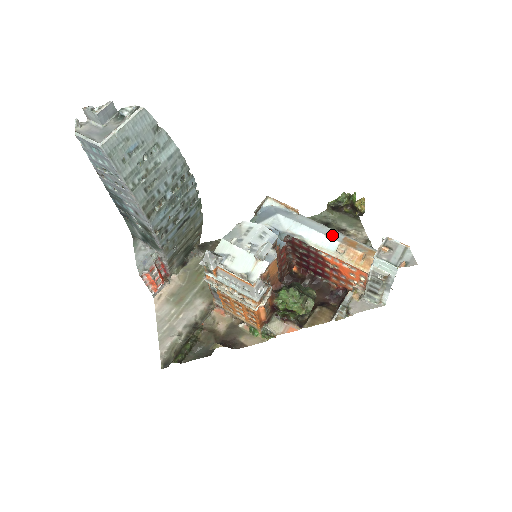
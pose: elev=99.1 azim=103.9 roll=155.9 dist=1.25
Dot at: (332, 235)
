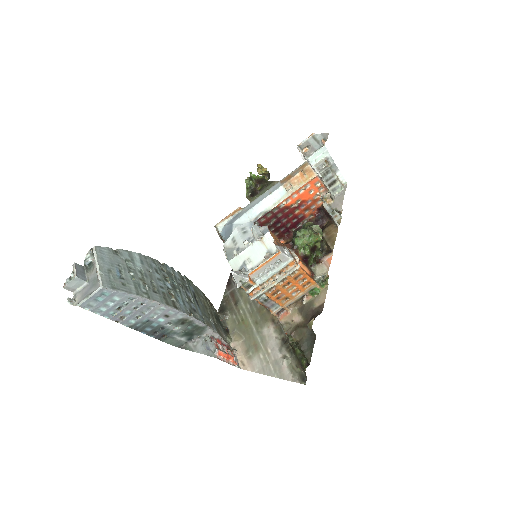
Dot at: (273, 190)
